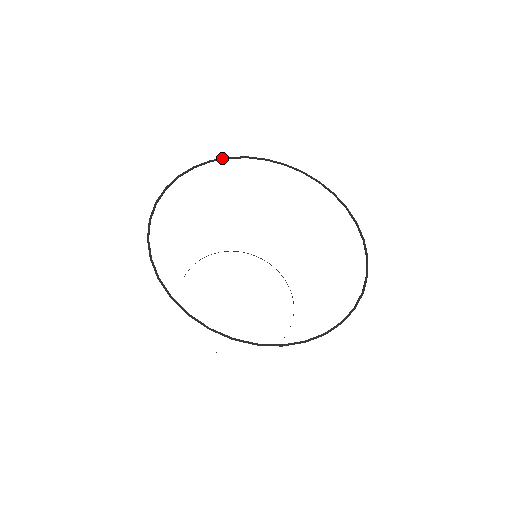
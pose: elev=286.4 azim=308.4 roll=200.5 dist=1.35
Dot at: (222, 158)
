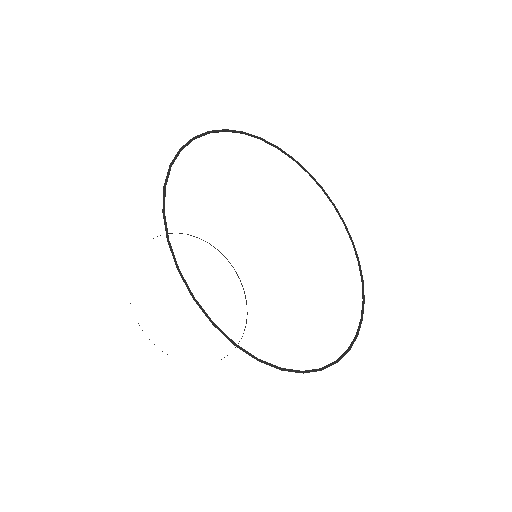
Dot at: (317, 182)
